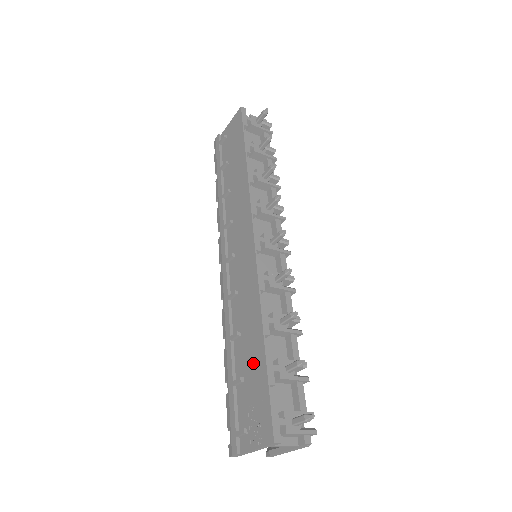
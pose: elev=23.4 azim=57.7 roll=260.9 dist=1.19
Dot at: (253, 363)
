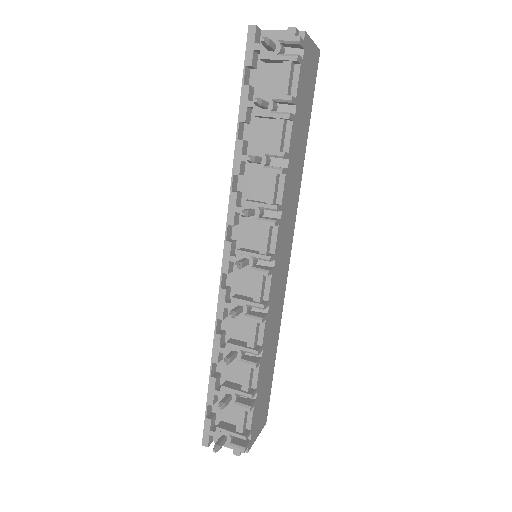
Dot at: occluded
